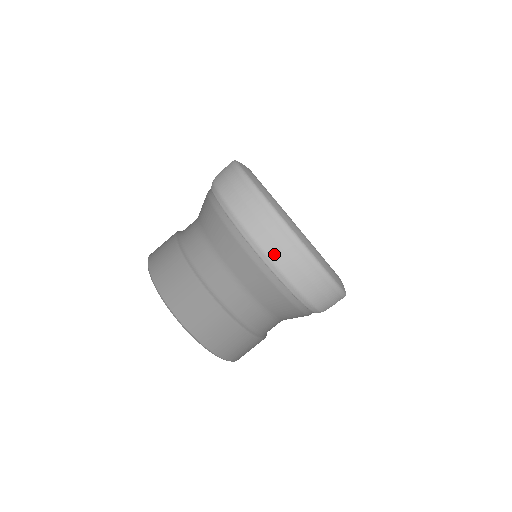
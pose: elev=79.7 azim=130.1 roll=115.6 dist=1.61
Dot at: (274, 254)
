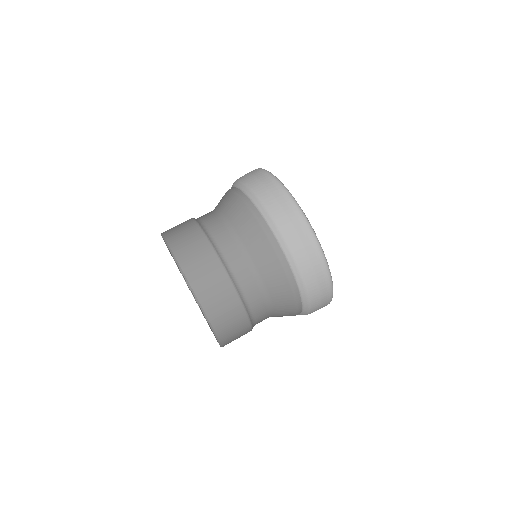
Dot at: (264, 197)
